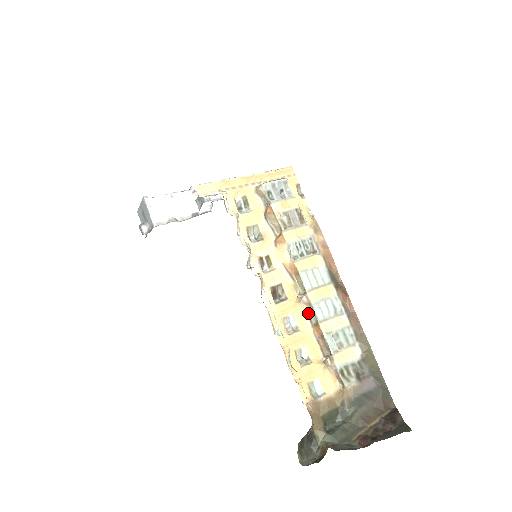
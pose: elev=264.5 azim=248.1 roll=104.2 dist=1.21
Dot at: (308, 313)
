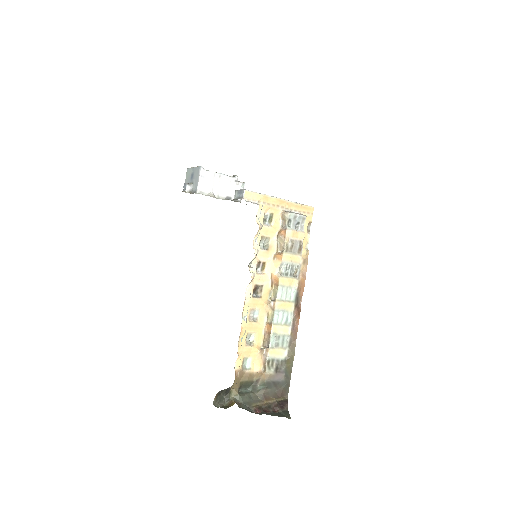
Dot at: (269, 313)
